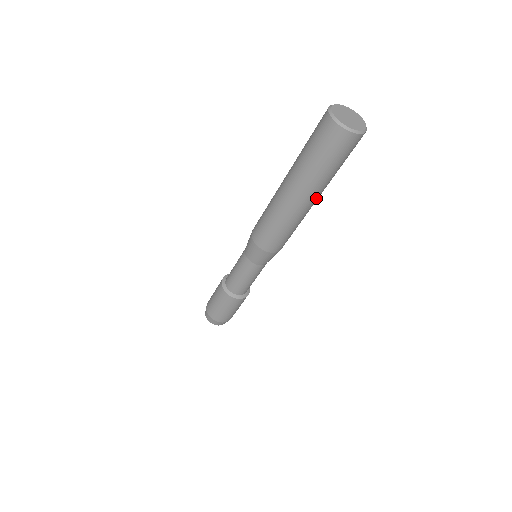
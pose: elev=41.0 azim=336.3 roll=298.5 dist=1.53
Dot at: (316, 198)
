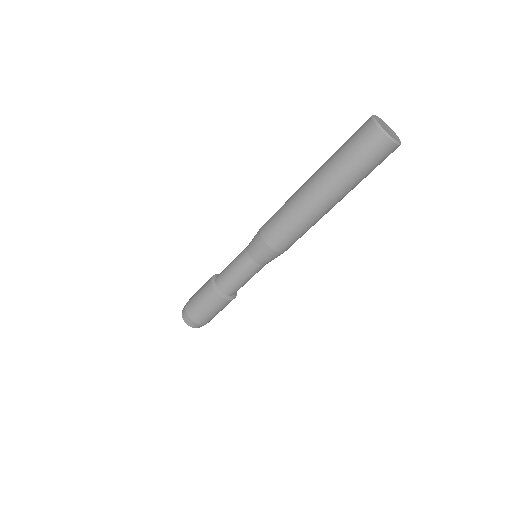
Dot at: occluded
